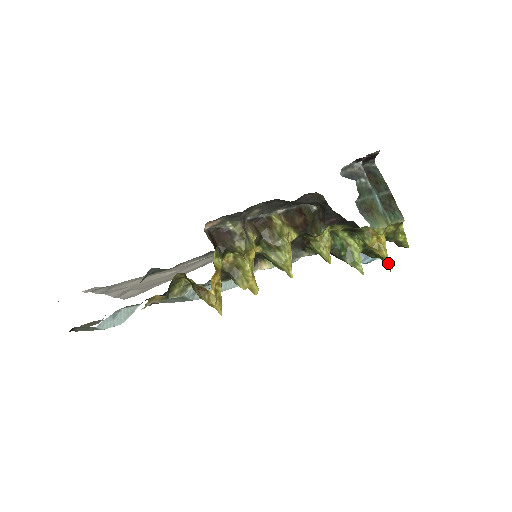
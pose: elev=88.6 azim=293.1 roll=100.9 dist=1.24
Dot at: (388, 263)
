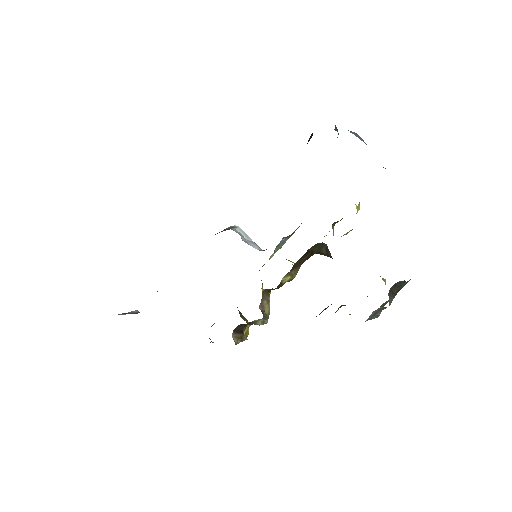
Dot at: occluded
